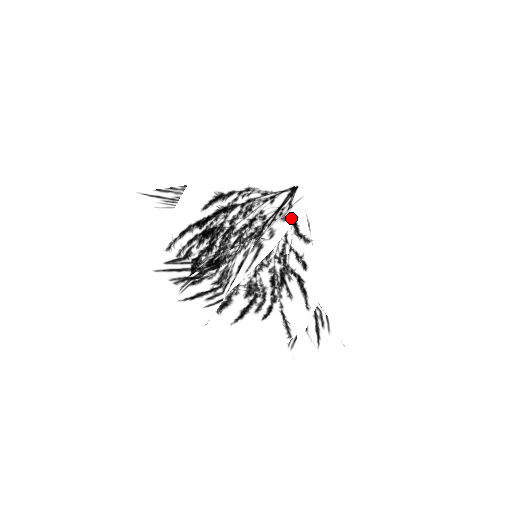
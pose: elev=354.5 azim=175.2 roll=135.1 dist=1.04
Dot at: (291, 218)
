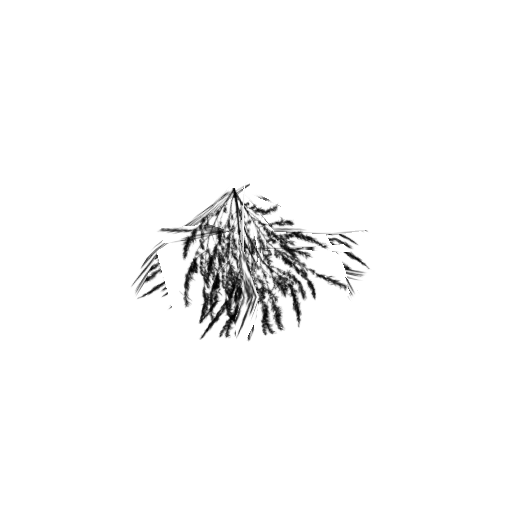
Dot at: (243, 201)
